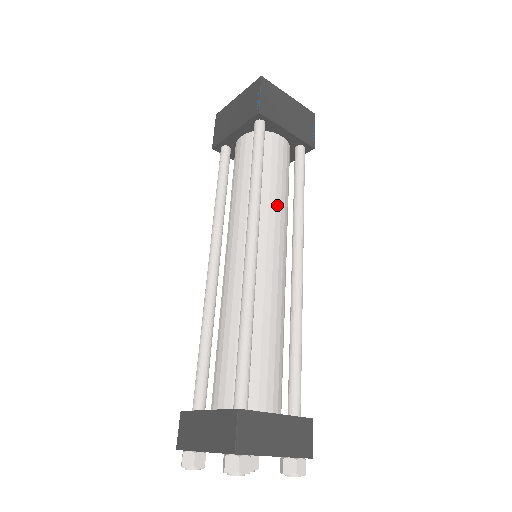
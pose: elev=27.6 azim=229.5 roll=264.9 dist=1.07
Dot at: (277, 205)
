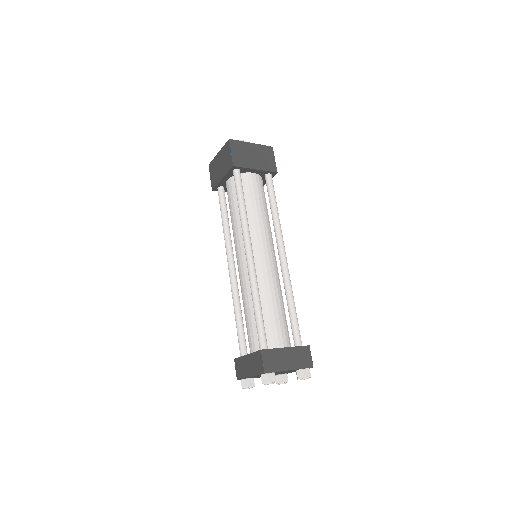
Dot at: (260, 222)
